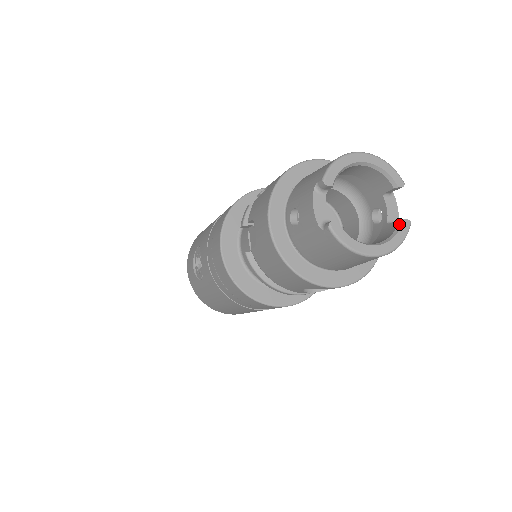
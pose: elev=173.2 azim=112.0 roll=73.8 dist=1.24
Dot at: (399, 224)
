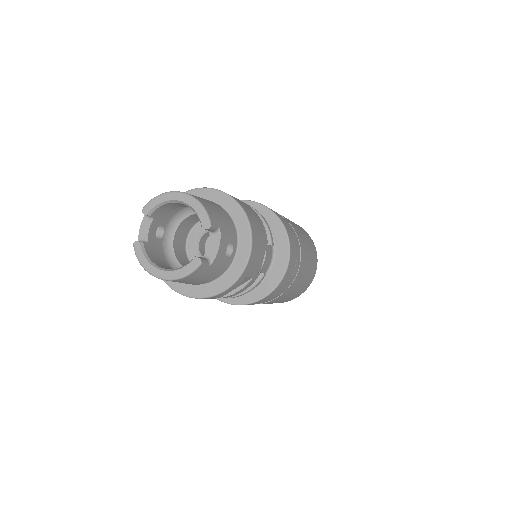
Dot at: (192, 260)
